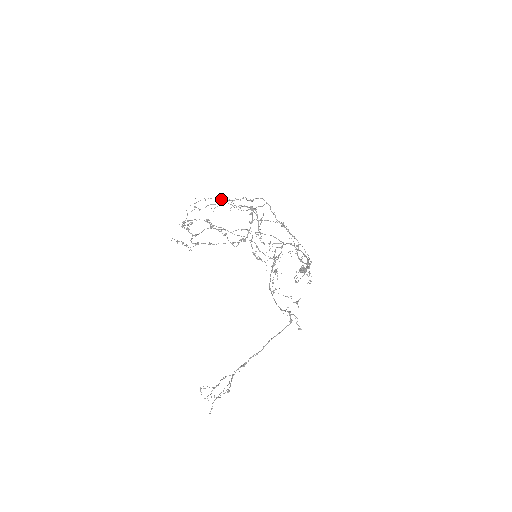
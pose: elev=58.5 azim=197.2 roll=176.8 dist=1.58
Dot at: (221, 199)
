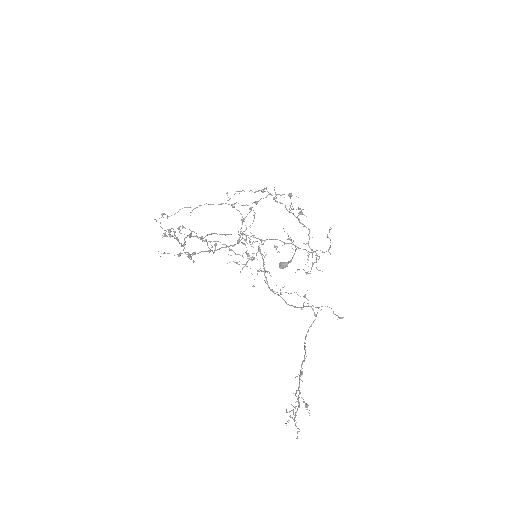
Dot at: (251, 190)
